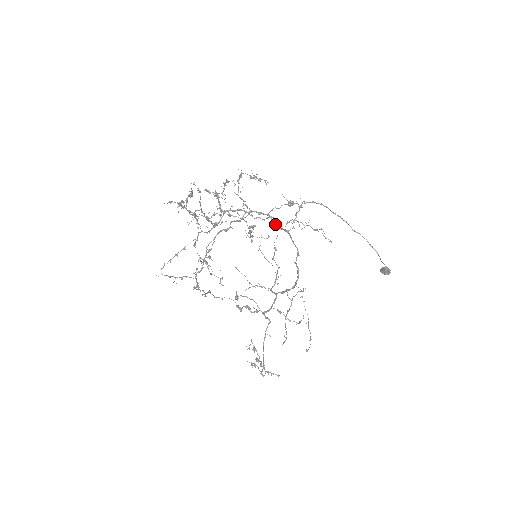
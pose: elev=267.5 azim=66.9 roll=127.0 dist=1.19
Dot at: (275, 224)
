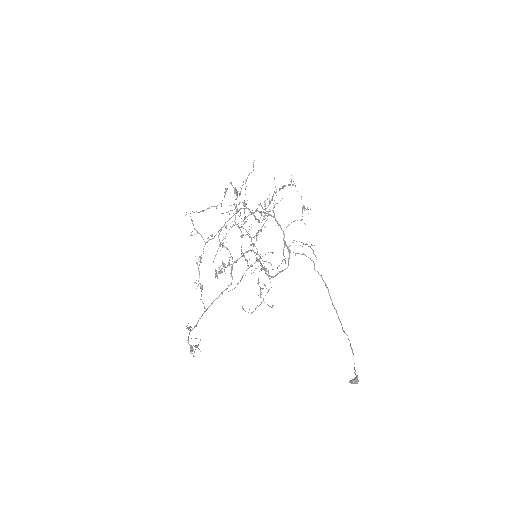
Dot at: (284, 241)
